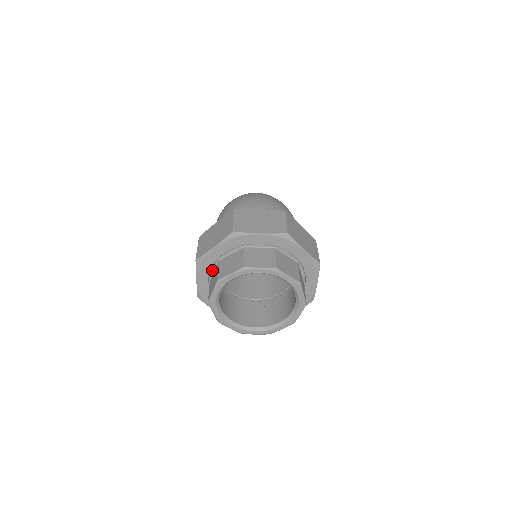
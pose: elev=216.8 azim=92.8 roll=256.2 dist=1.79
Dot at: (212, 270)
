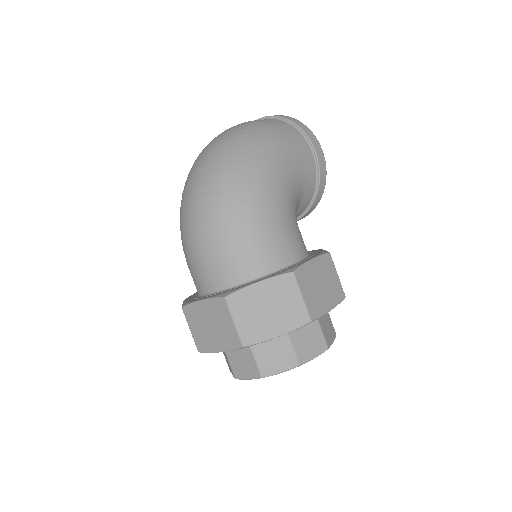
Dot at: occluded
